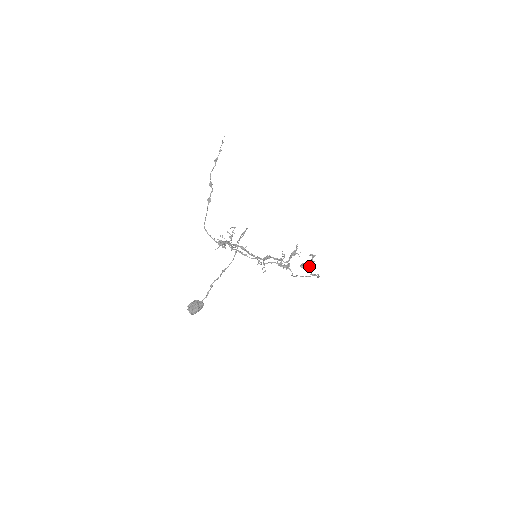
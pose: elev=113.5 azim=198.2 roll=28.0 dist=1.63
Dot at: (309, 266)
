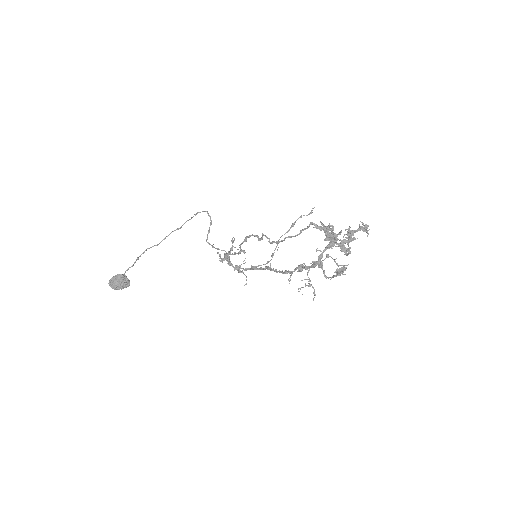
Dot at: (323, 230)
